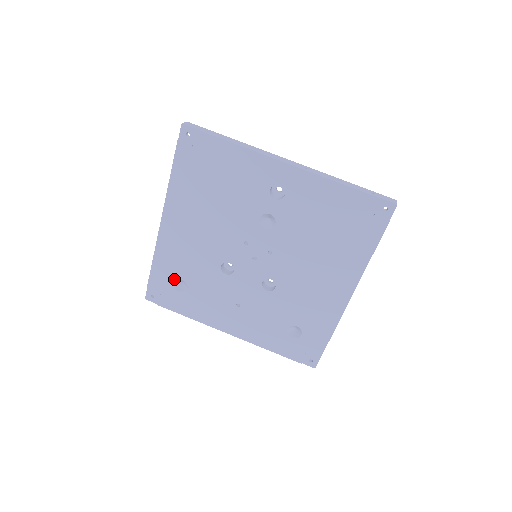
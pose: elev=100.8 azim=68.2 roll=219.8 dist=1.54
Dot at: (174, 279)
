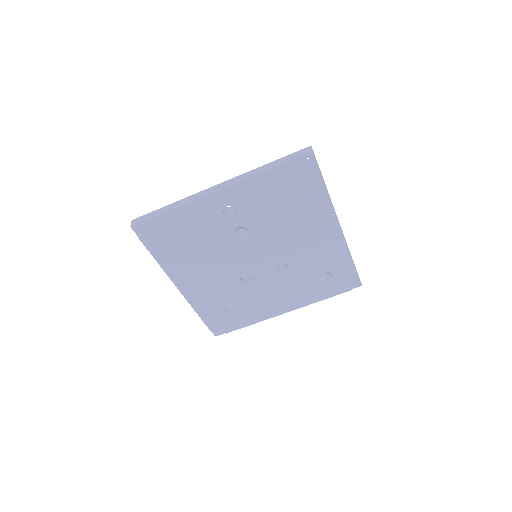
Dot at: (220, 312)
